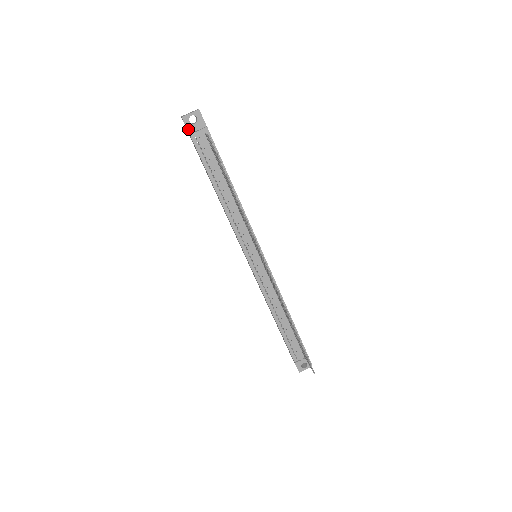
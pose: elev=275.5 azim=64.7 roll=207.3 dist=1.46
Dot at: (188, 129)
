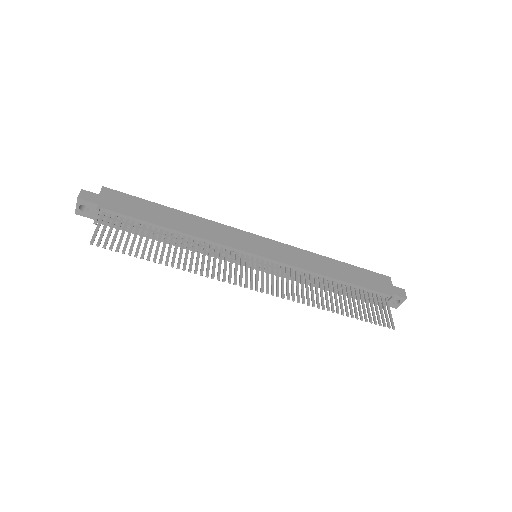
Dot at: (90, 217)
